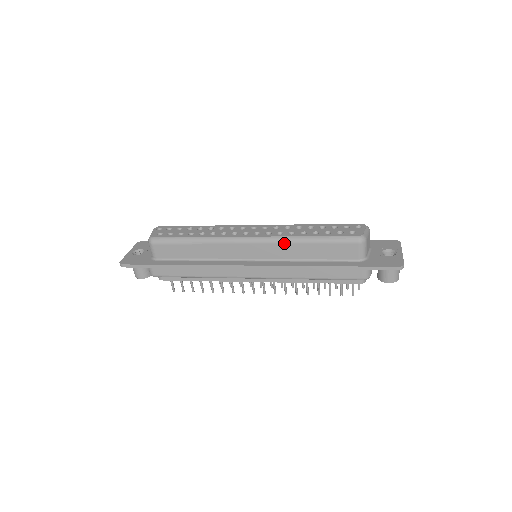
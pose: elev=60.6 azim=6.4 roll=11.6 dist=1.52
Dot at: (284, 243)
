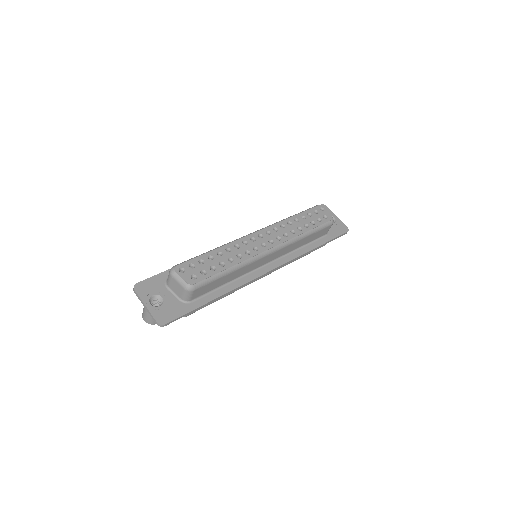
Dot at: (293, 243)
